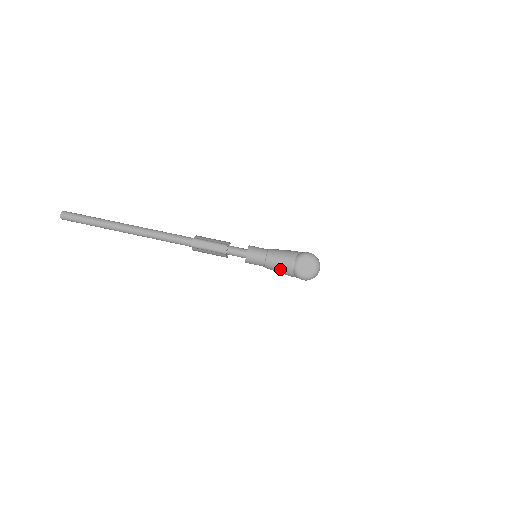
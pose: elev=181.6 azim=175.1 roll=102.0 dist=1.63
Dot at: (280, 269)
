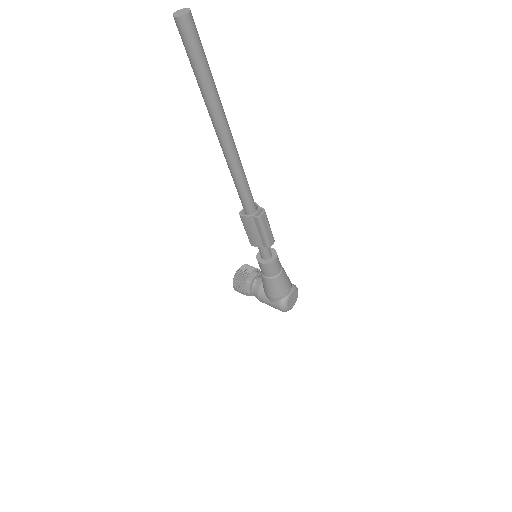
Dot at: (278, 289)
